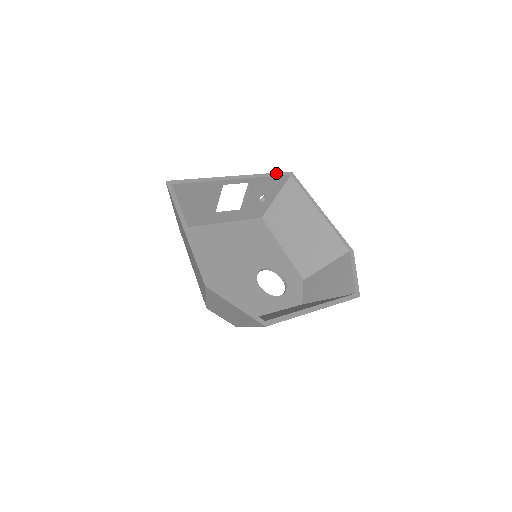
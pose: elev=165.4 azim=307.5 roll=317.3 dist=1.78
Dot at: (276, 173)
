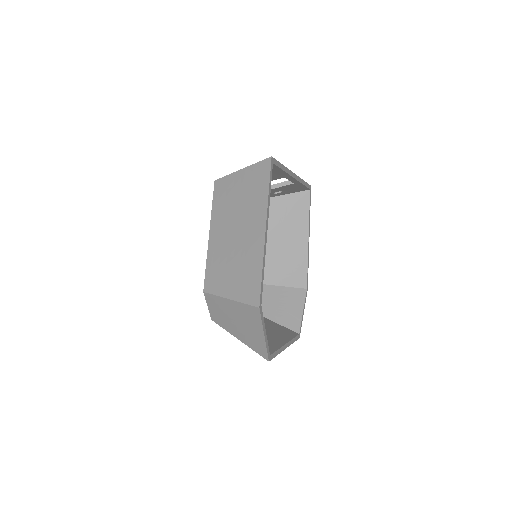
Dot at: (307, 183)
